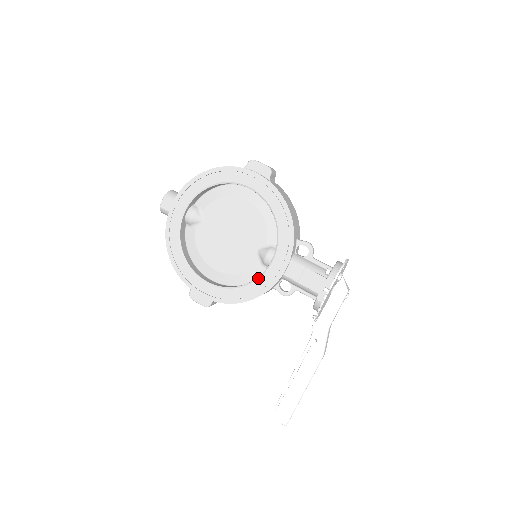
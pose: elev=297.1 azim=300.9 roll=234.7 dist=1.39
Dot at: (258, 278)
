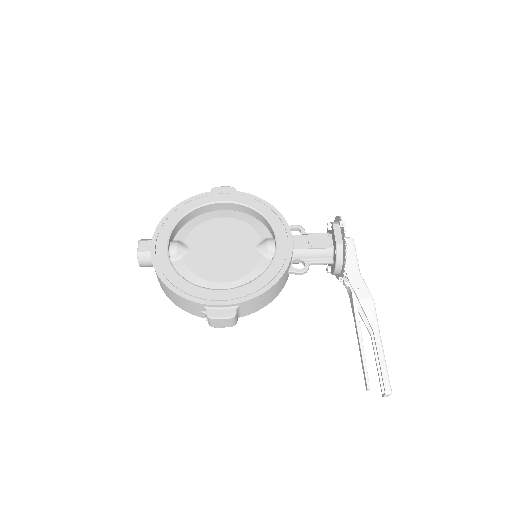
Dot at: (272, 260)
